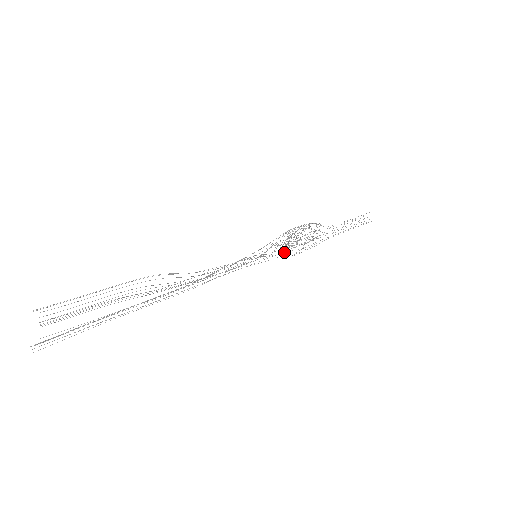
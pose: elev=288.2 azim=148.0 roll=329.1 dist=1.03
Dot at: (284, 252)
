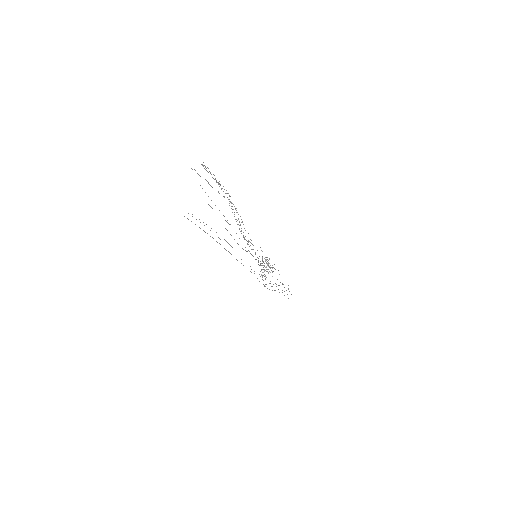
Dot at: (265, 276)
